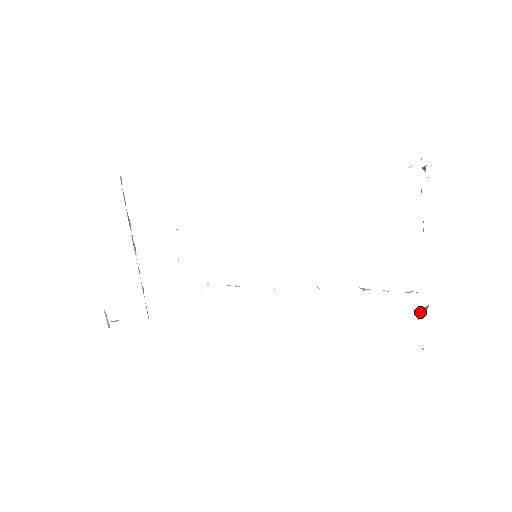
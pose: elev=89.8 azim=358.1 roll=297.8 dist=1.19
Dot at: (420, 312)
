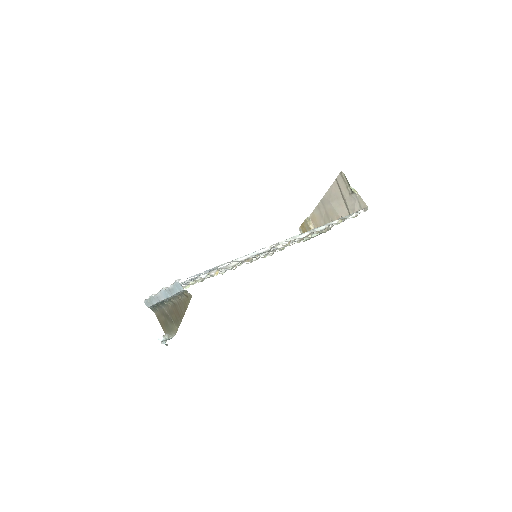
Dot at: (308, 224)
